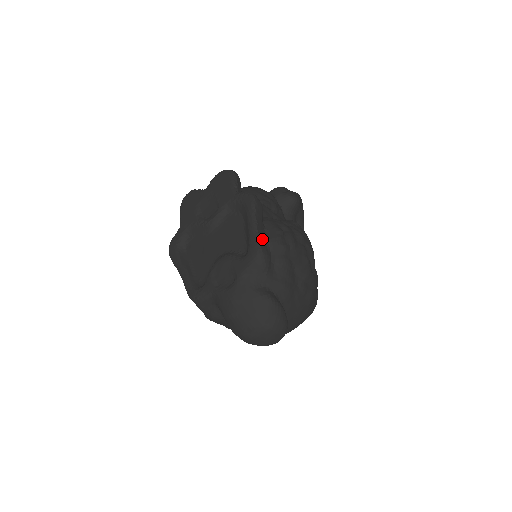
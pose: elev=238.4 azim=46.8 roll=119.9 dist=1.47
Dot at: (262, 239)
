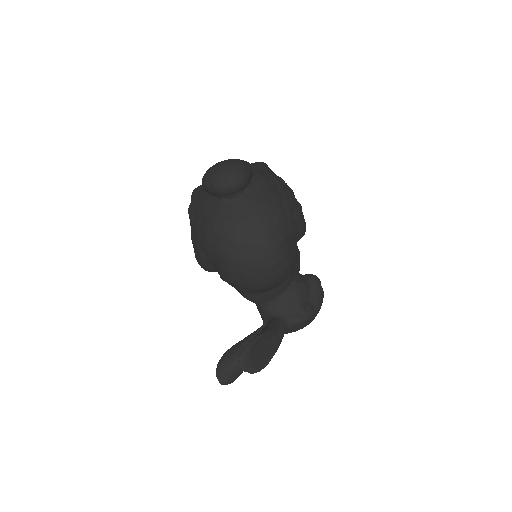
Dot at: (270, 171)
